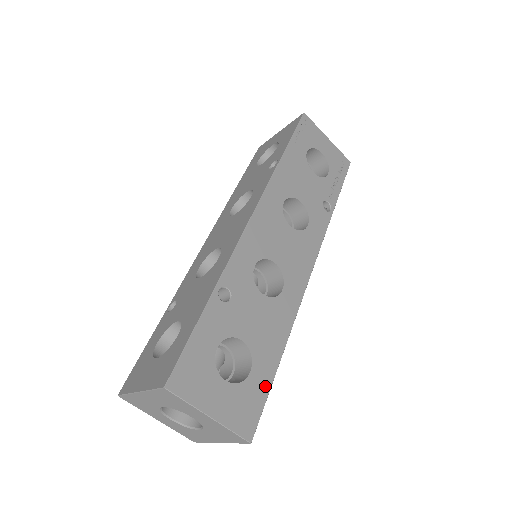
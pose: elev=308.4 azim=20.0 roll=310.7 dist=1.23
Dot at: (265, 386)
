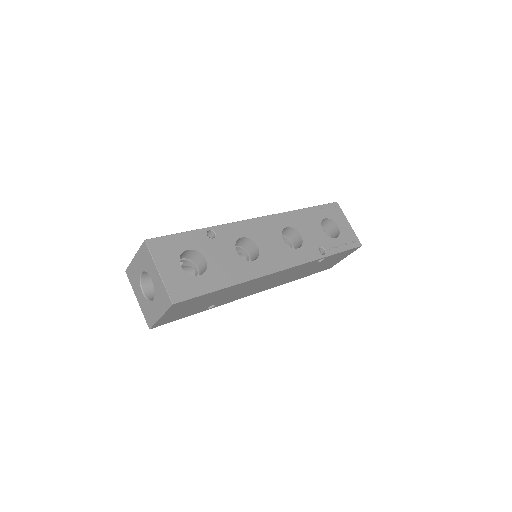
Dot at: (204, 289)
